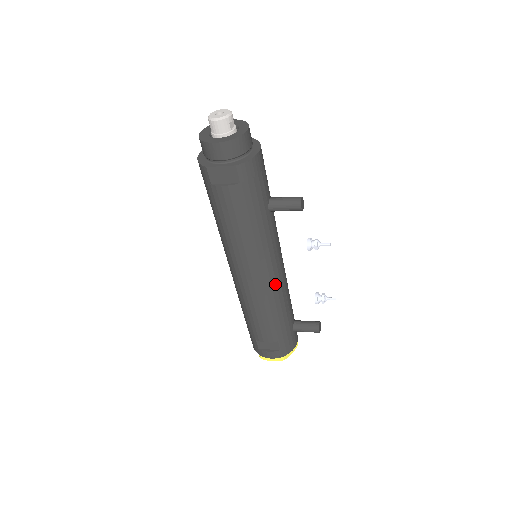
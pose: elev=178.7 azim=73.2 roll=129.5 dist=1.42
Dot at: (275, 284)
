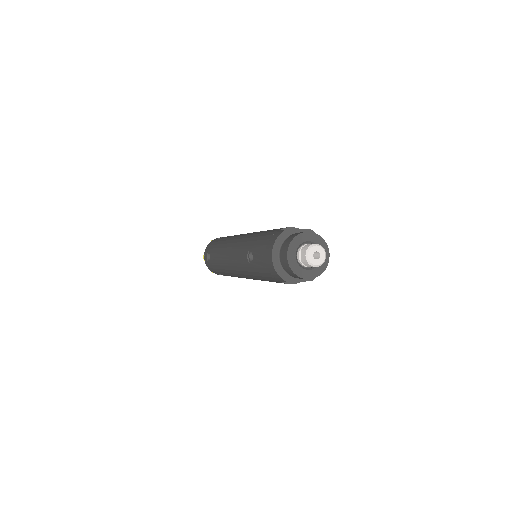
Dot at: occluded
